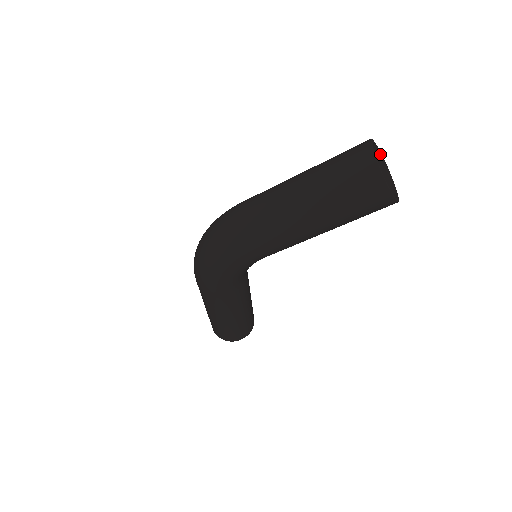
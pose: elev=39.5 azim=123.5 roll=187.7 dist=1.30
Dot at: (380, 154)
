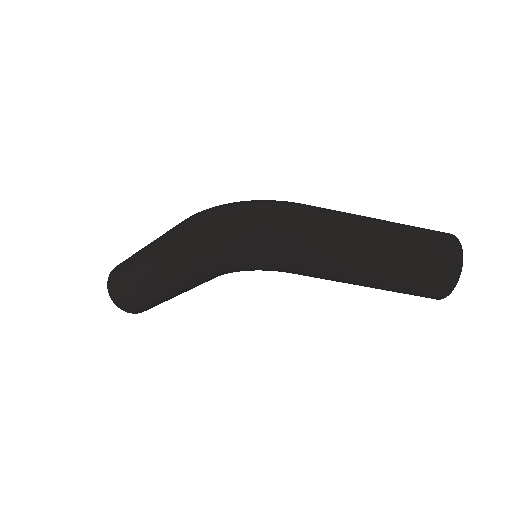
Dot at: occluded
